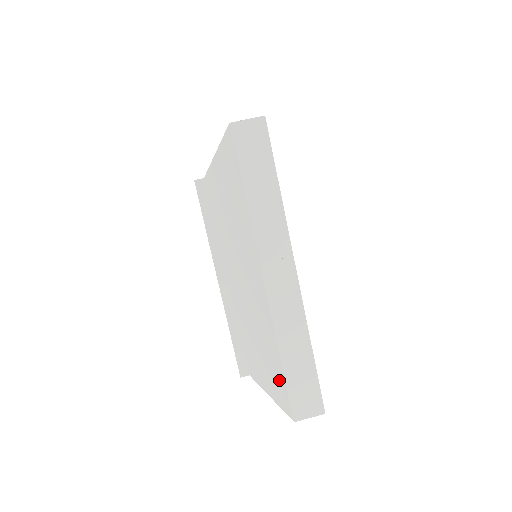
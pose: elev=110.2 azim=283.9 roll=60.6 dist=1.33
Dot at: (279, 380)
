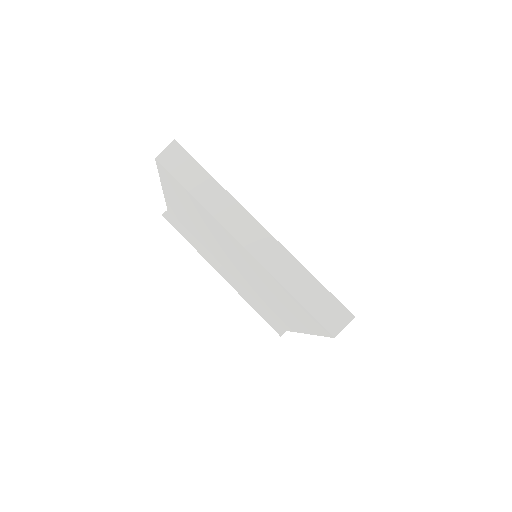
Dot at: (302, 313)
